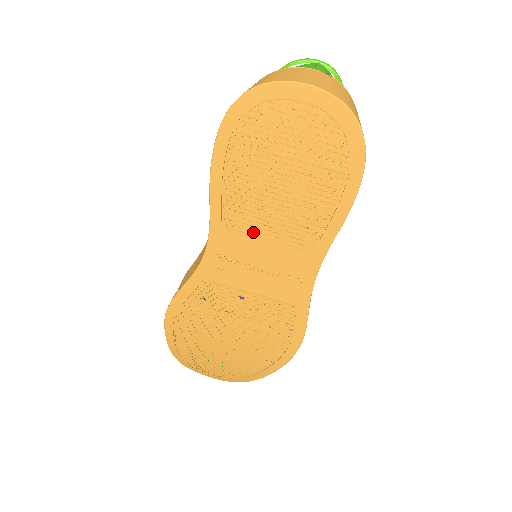
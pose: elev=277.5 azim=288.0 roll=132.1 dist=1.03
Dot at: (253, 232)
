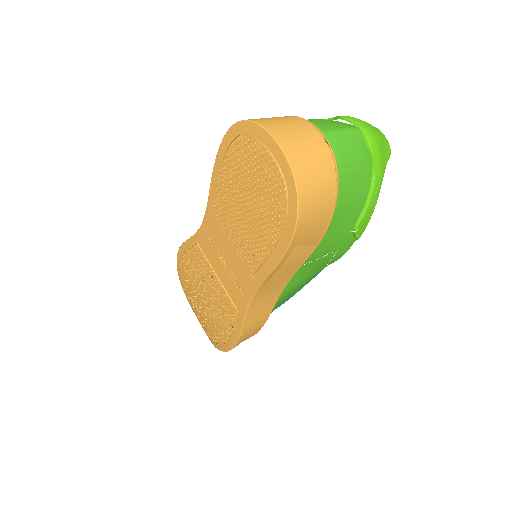
Dot at: (226, 231)
